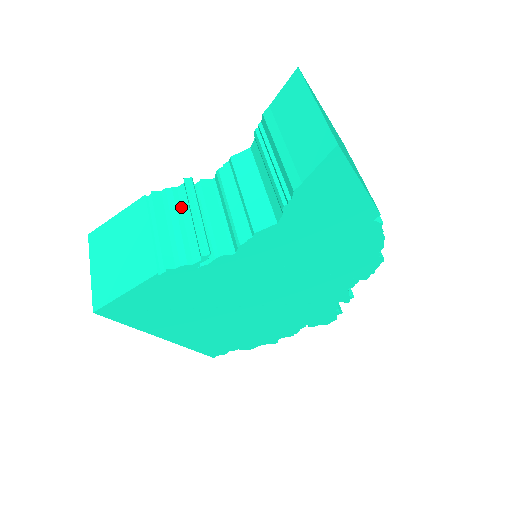
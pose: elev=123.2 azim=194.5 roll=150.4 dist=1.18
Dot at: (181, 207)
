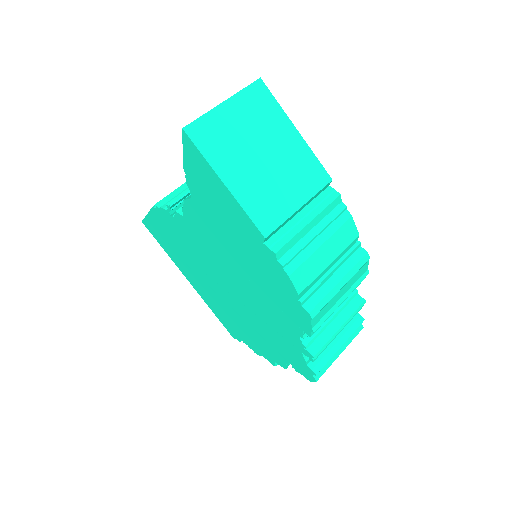
Dot at: occluded
